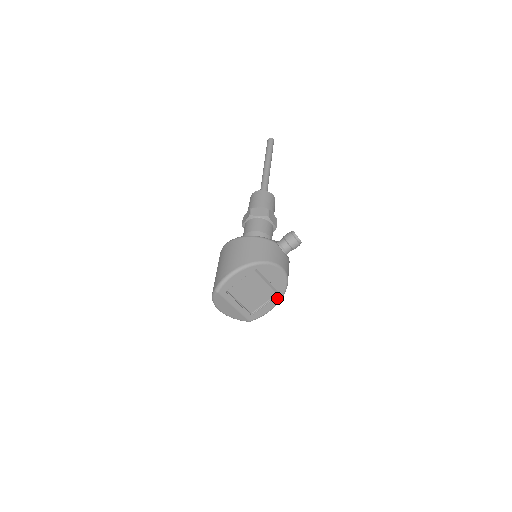
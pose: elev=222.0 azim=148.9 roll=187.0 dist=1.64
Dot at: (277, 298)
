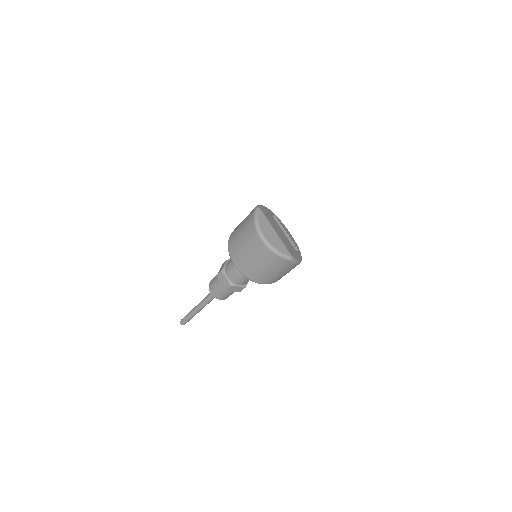
Dot at: (299, 254)
